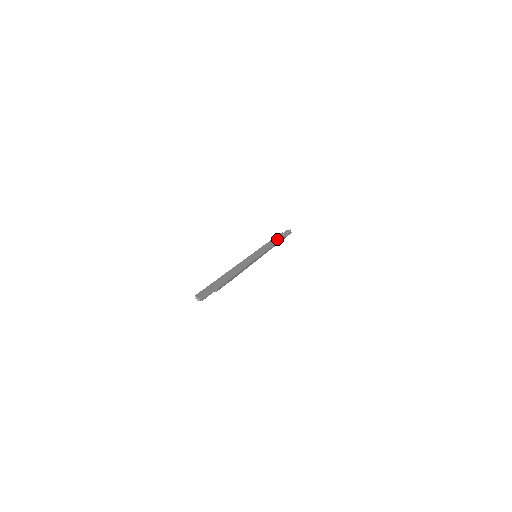
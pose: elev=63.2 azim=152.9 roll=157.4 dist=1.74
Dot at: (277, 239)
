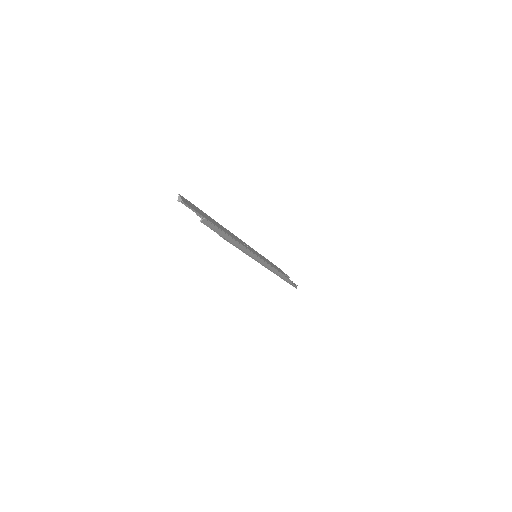
Dot at: (282, 272)
